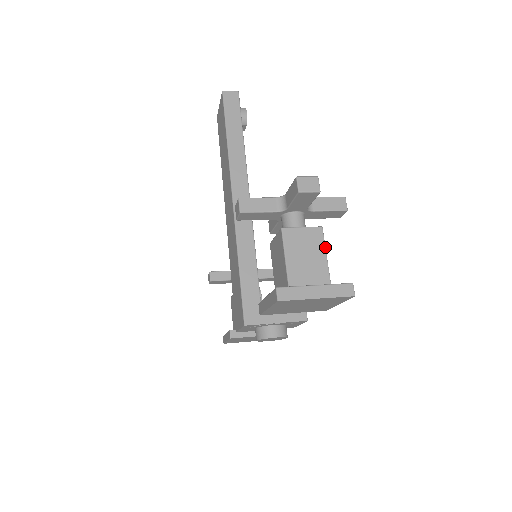
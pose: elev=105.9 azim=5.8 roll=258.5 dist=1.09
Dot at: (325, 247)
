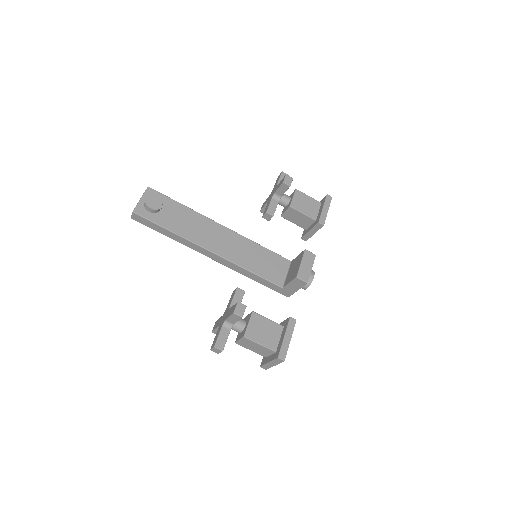
Dot at: (255, 342)
